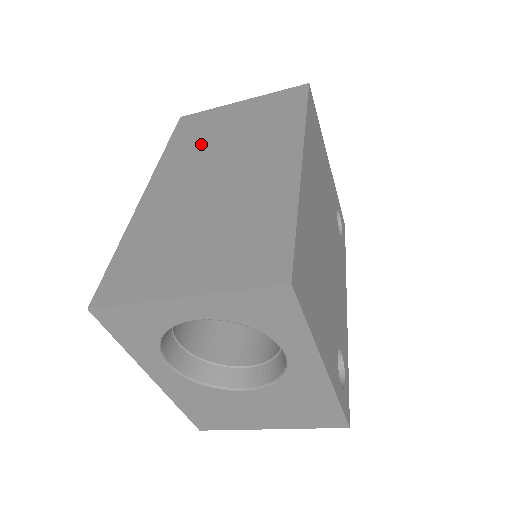
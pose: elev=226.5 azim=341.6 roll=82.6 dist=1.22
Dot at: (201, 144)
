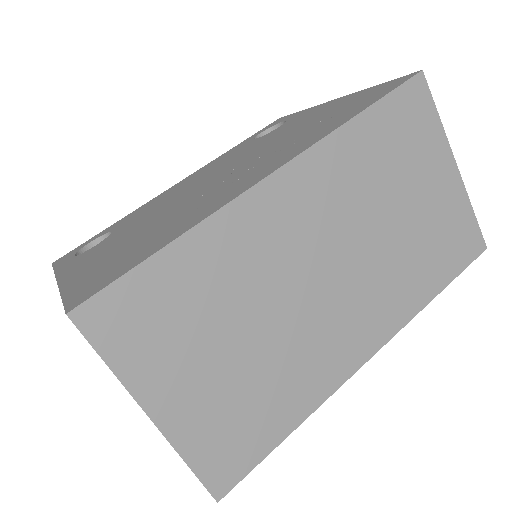
Dot at: (373, 182)
